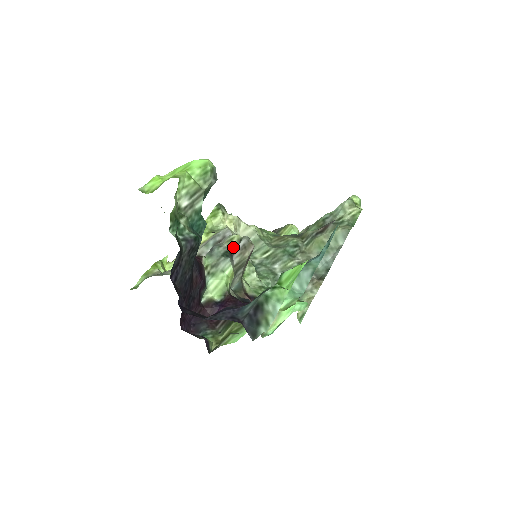
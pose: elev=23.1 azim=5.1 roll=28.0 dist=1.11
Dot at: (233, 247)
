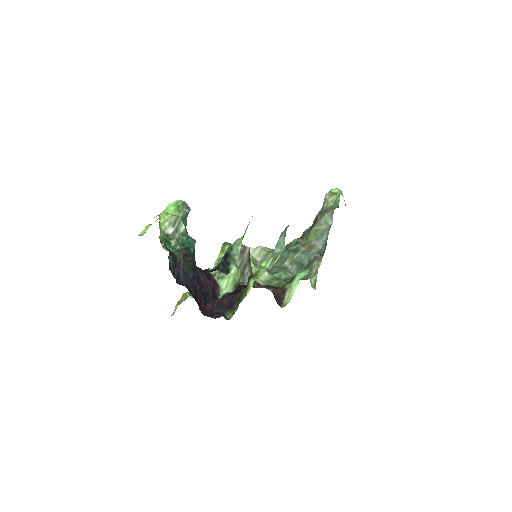
Dot at: occluded
